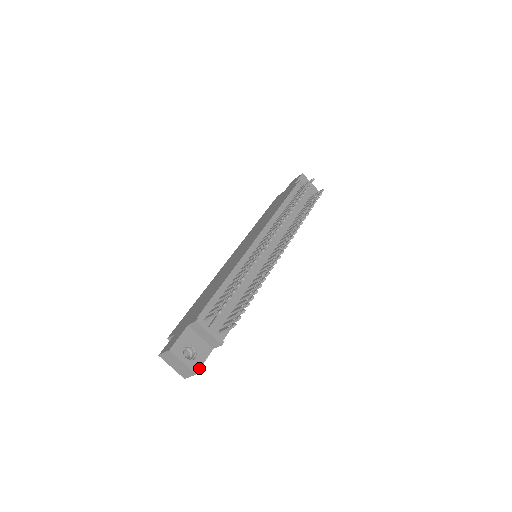
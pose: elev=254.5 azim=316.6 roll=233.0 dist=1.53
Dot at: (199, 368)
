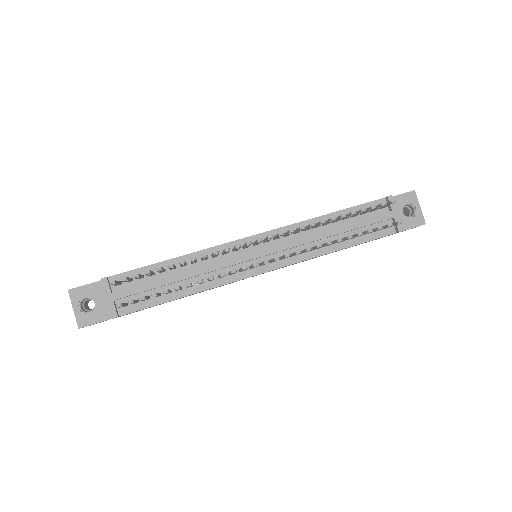
Dot at: (86, 325)
